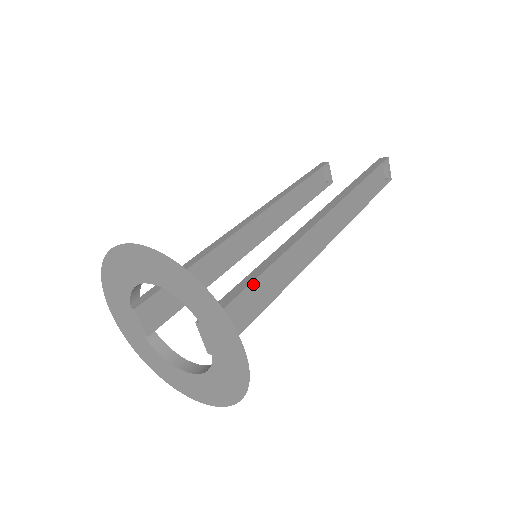
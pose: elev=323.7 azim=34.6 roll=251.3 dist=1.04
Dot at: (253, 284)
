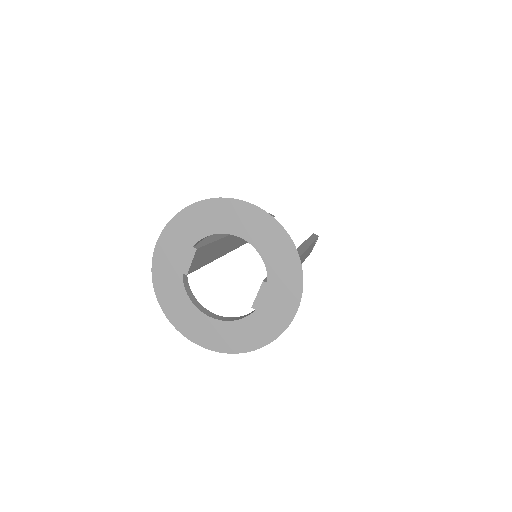
Dot at: occluded
